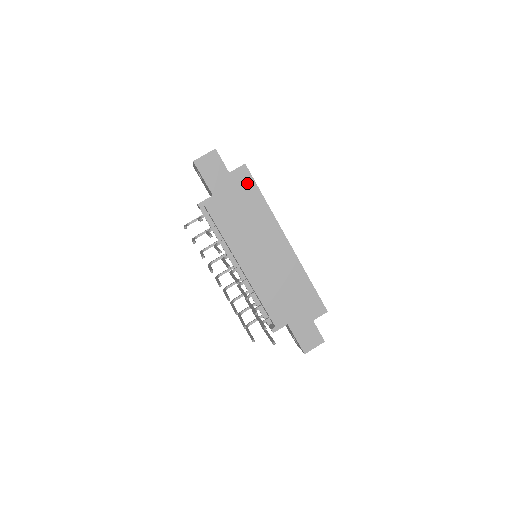
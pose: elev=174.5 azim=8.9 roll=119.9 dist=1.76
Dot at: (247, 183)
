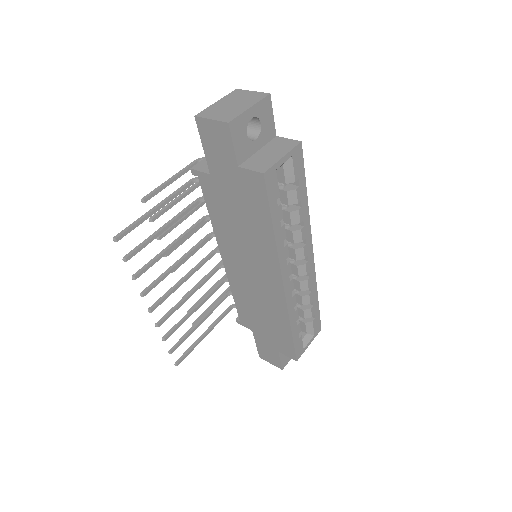
Dot at: (257, 196)
